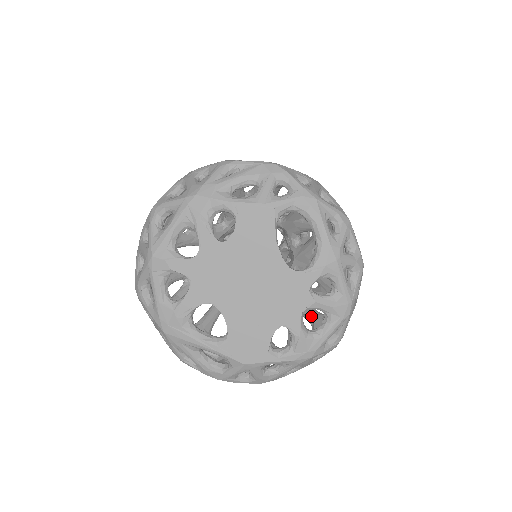
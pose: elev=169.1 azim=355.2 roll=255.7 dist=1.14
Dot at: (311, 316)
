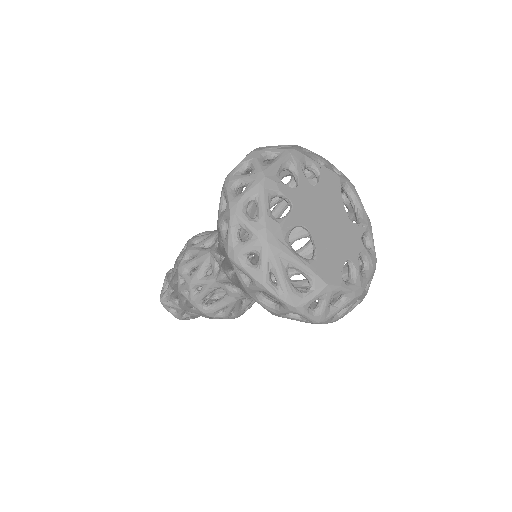
Dot at: occluded
